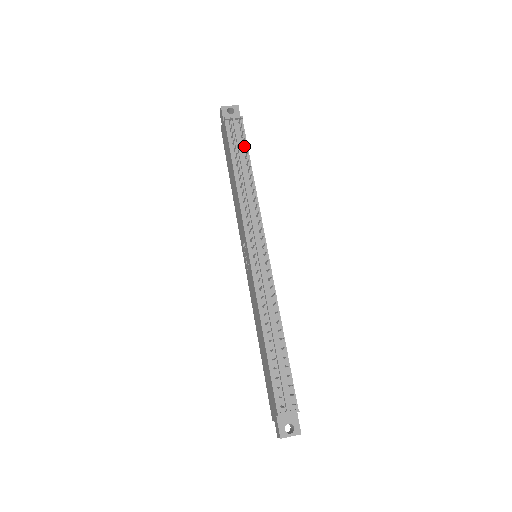
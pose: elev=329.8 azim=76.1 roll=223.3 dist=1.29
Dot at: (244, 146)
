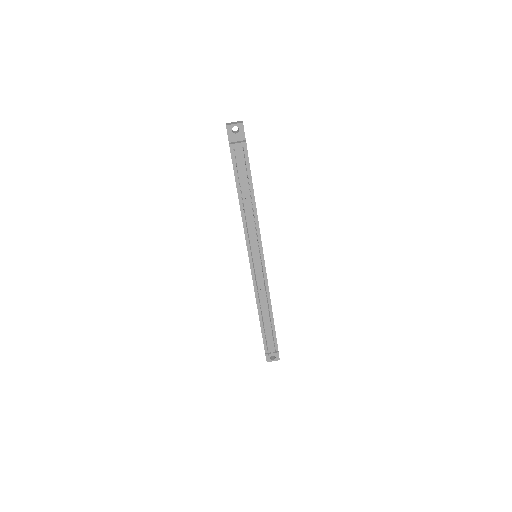
Dot at: (247, 171)
